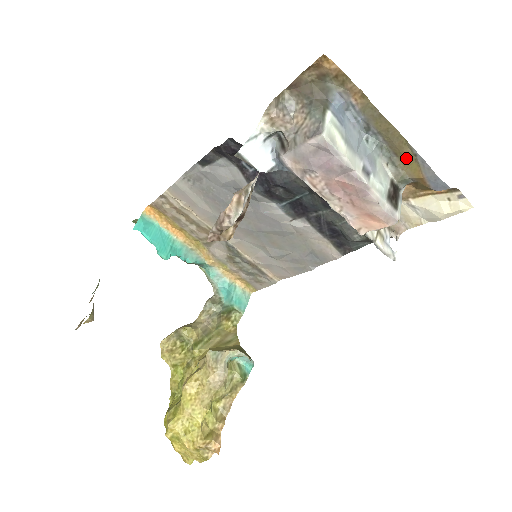
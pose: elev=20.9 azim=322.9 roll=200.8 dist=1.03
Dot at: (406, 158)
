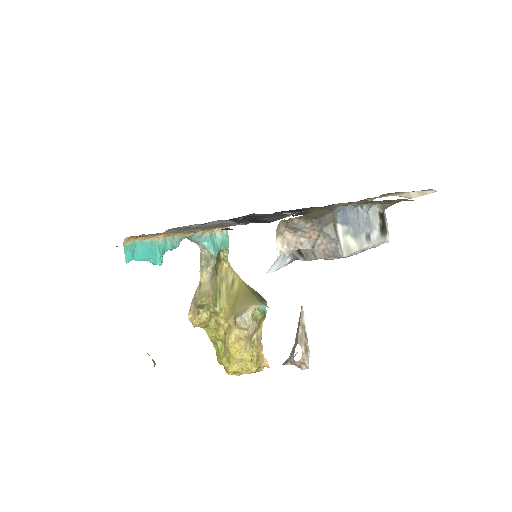
Dot at: (392, 201)
